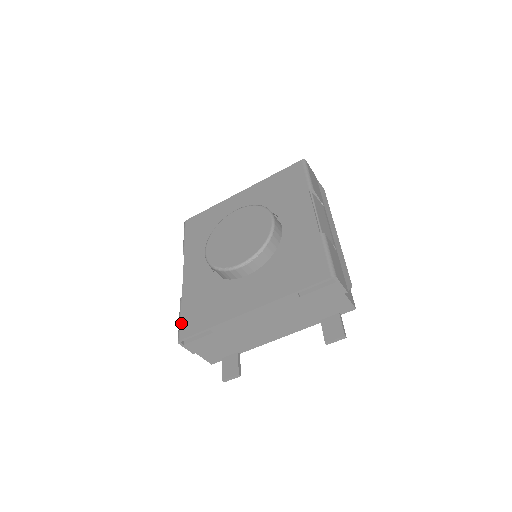
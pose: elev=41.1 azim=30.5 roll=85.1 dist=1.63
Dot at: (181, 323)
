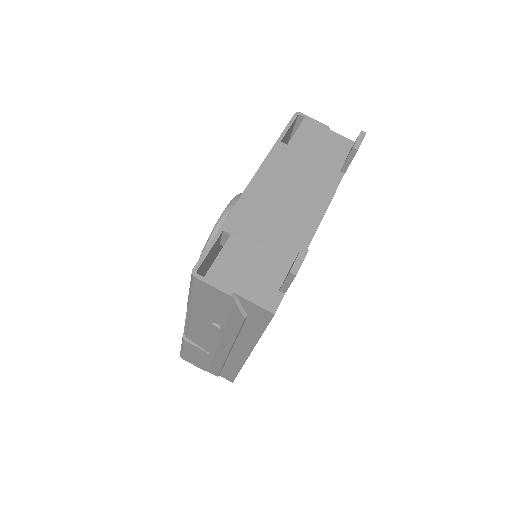
Dot at: occluded
